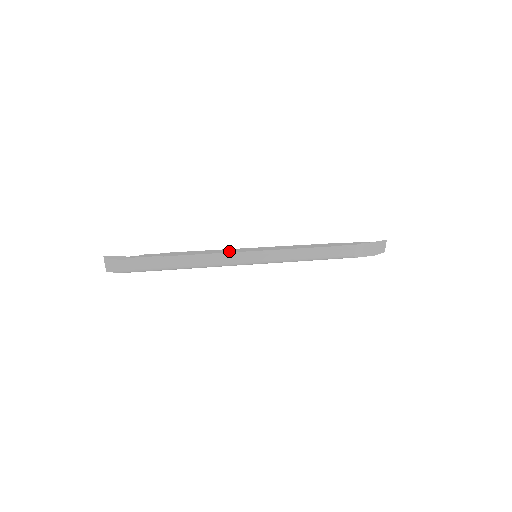
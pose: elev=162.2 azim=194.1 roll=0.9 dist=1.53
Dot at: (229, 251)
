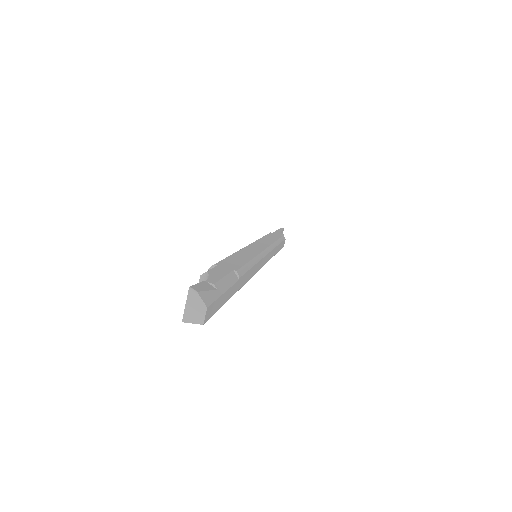
Dot at: (254, 251)
